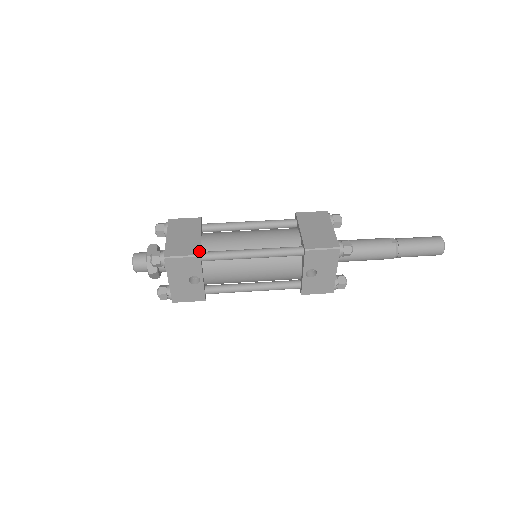
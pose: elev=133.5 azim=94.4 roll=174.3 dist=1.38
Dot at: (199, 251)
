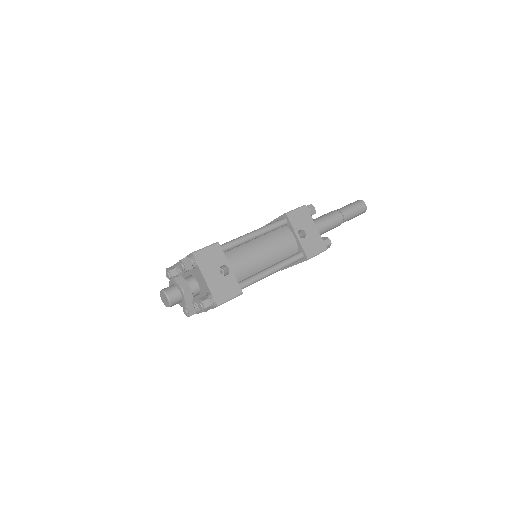
Dot at: occluded
